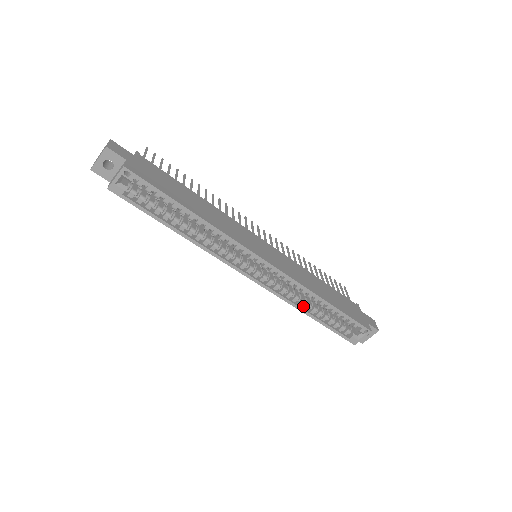
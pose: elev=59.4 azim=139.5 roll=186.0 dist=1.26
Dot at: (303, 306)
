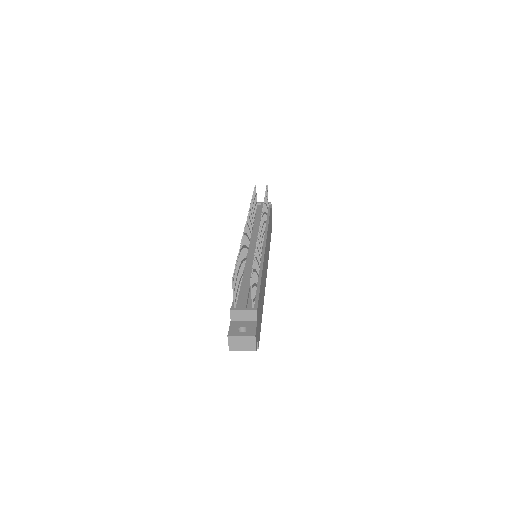
Dot at: occluded
